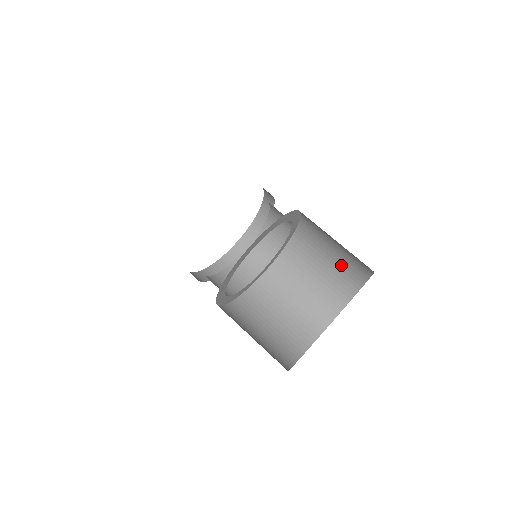
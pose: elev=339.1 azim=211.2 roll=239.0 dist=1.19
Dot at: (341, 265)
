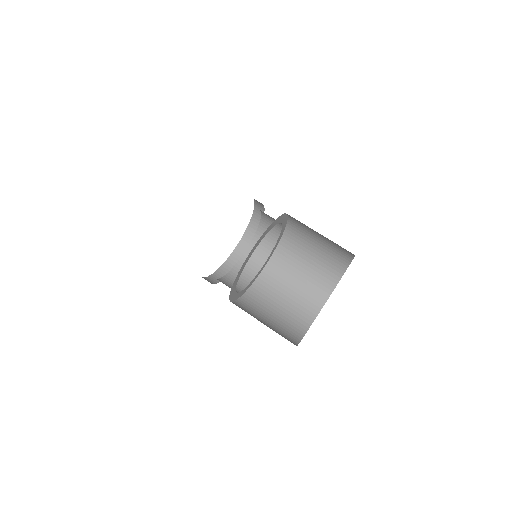
Dot at: (304, 292)
